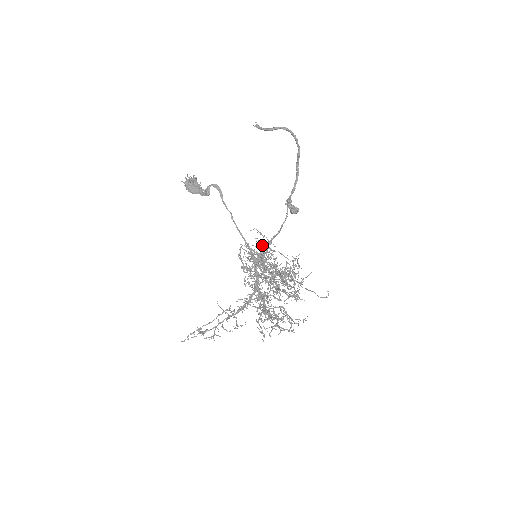
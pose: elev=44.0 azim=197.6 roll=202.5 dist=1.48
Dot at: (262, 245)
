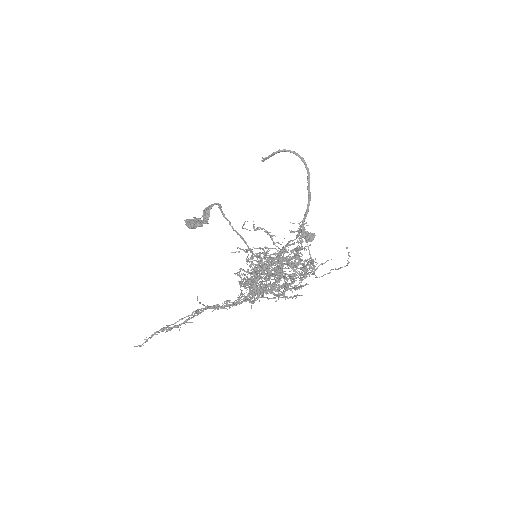
Dot at: occluded
